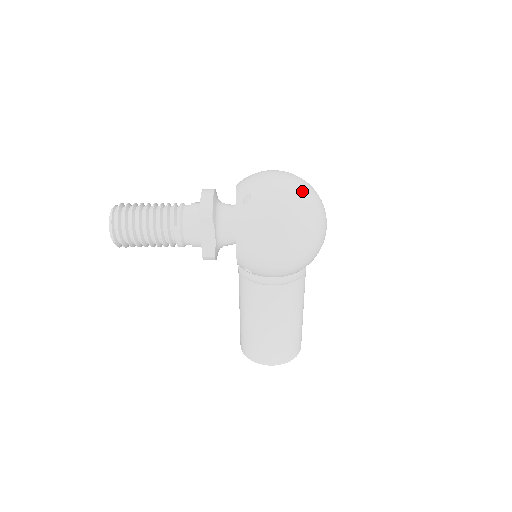
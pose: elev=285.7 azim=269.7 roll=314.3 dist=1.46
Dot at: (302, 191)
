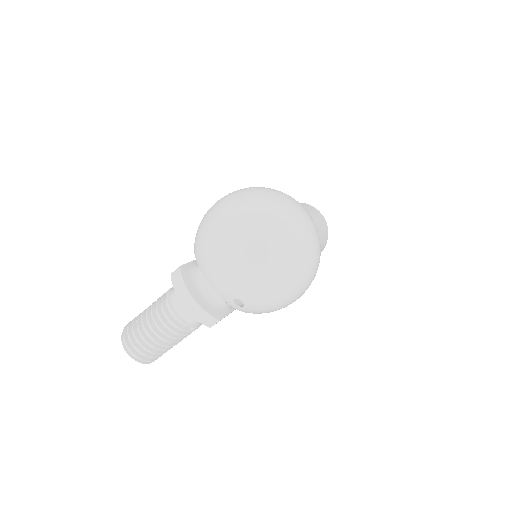
Dot at: (280, 258)
